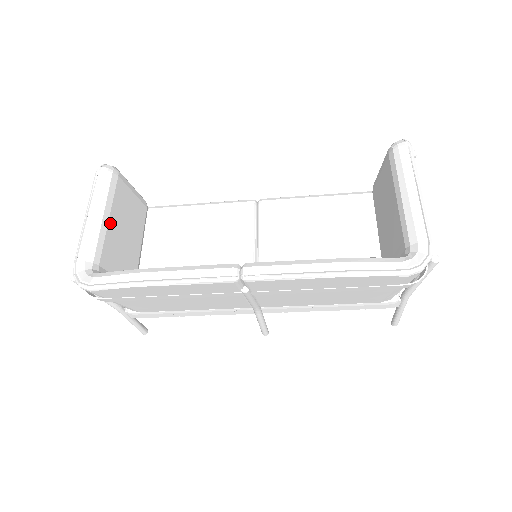
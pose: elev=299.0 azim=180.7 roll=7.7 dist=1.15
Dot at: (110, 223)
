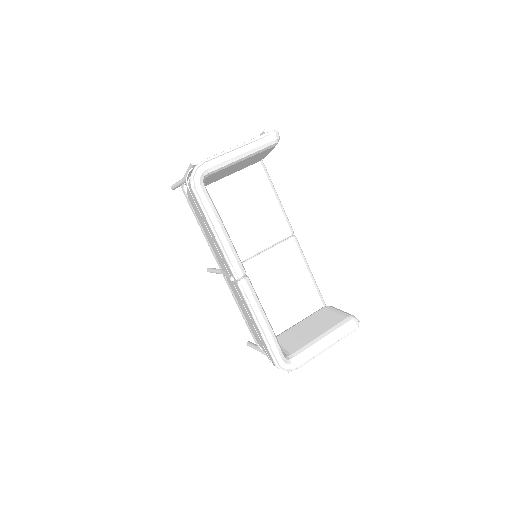
Dot at: (239, 162)
